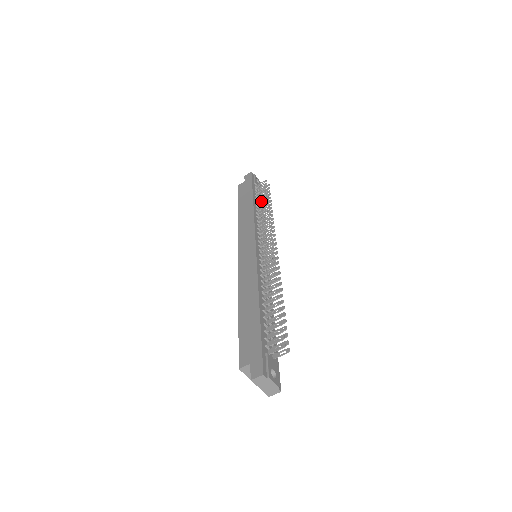
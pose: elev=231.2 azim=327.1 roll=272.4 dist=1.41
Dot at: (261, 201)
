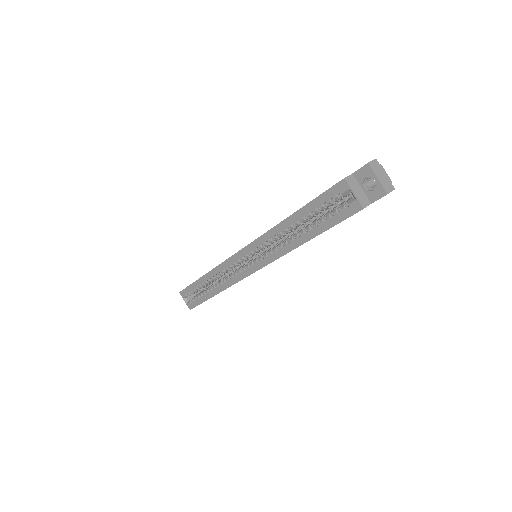
Dot at: occluded
